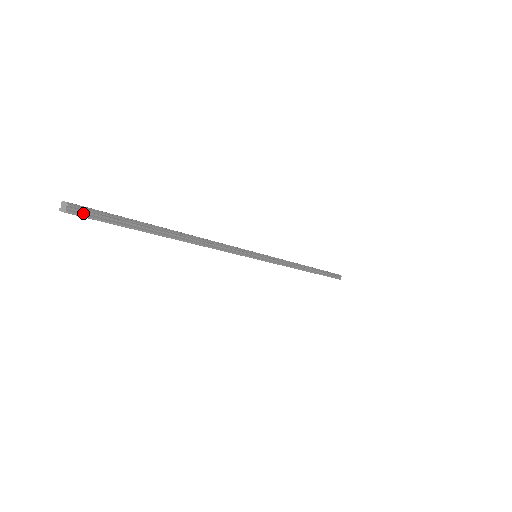
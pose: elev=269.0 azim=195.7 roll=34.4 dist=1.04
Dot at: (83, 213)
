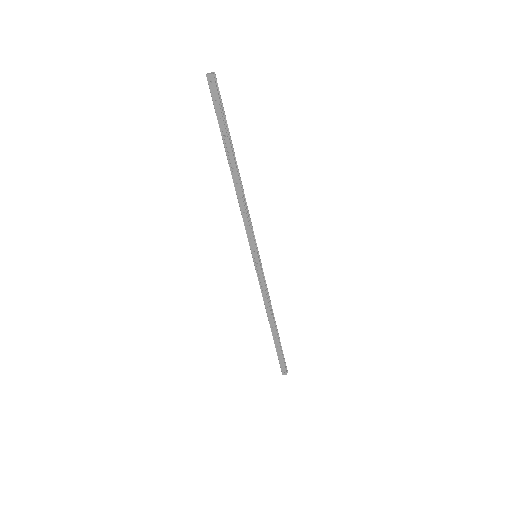
Dot at: (216, 86)
